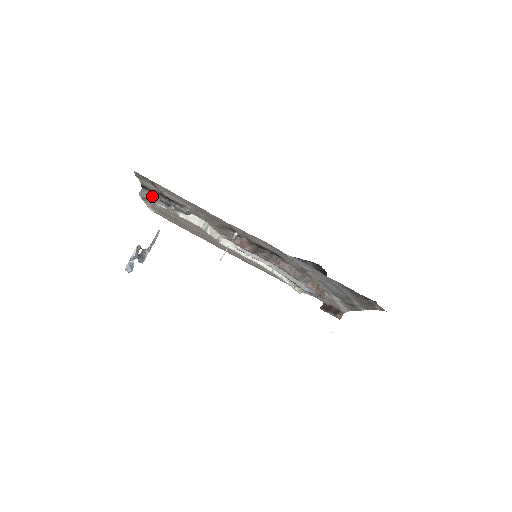
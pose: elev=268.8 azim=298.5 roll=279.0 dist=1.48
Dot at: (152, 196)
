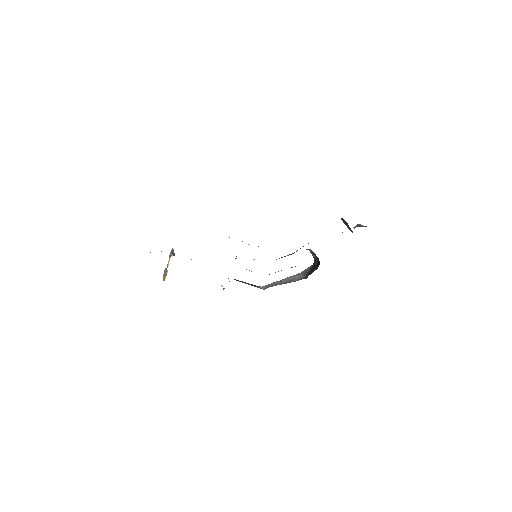
Dot at: occluded
